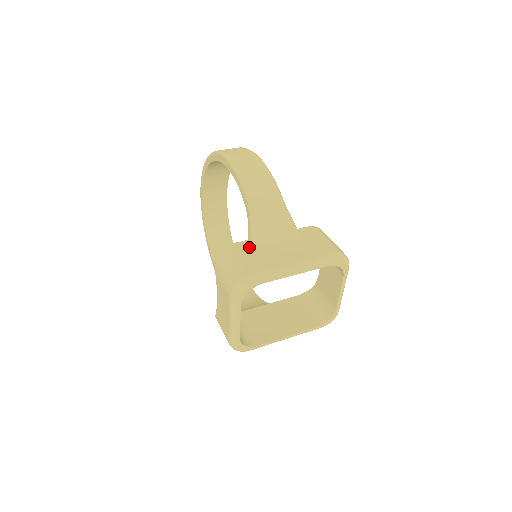
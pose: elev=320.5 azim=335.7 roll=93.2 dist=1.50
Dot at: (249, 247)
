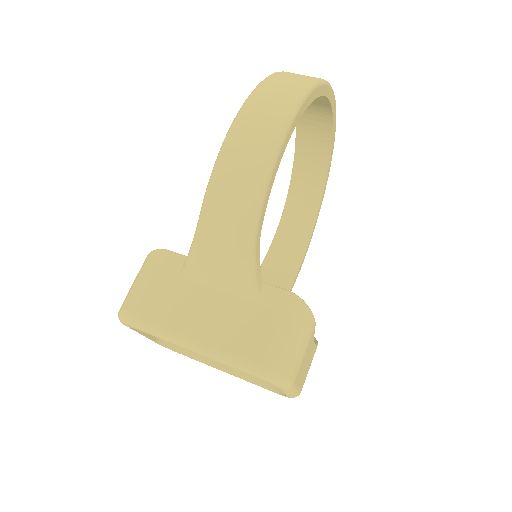
Dot at: (177, 271)
